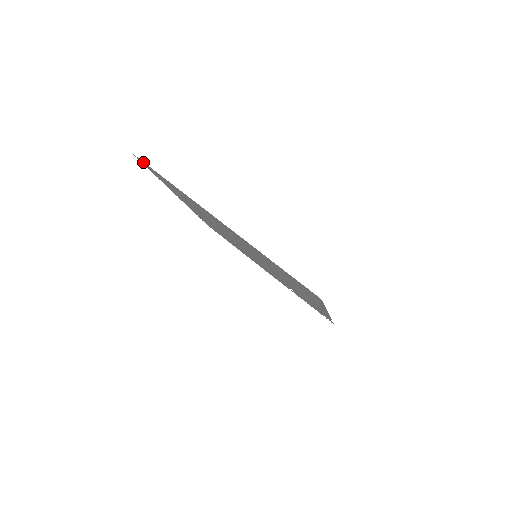
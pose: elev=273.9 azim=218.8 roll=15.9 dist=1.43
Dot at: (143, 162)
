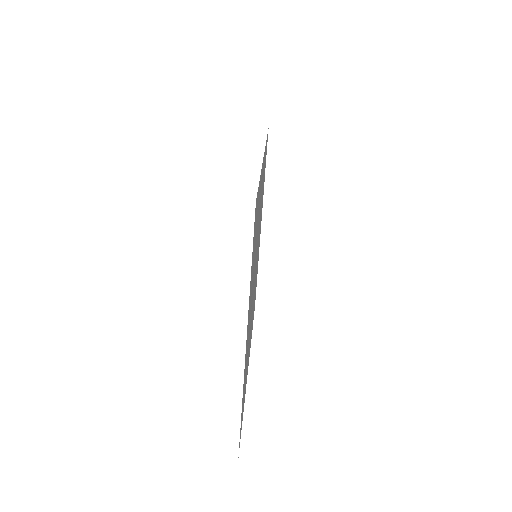
Dot at: occluded
